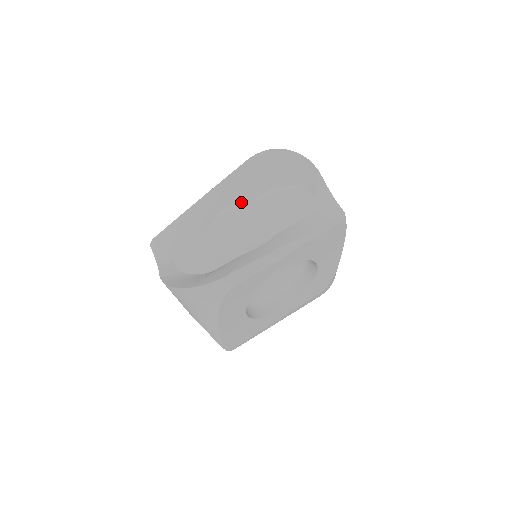
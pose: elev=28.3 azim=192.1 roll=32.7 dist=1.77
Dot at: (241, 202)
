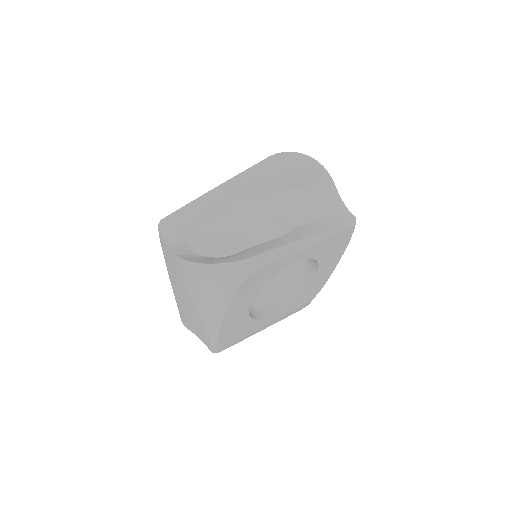
Dot at: (256, 197)
